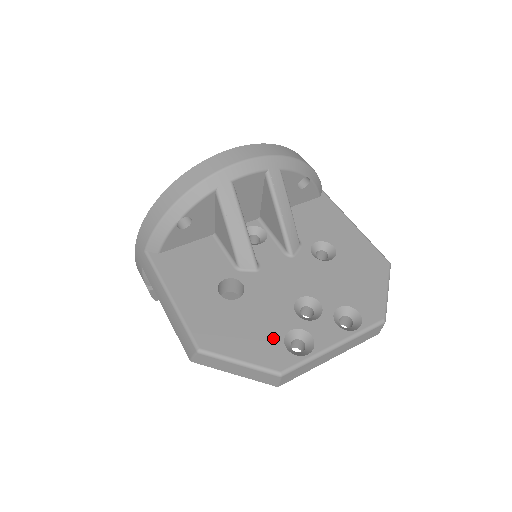
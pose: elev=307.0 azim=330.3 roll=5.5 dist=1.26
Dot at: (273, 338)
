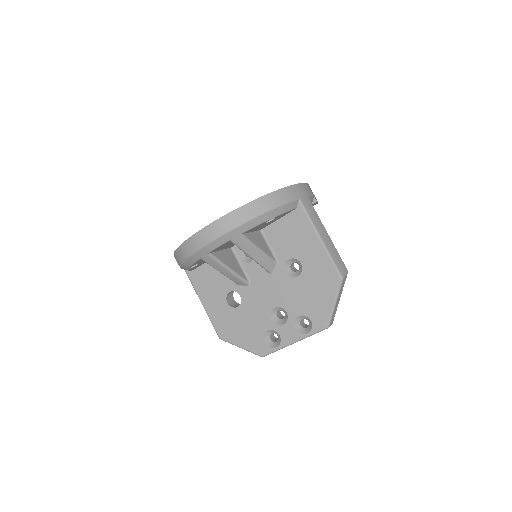
Dot at: (258, 335)
